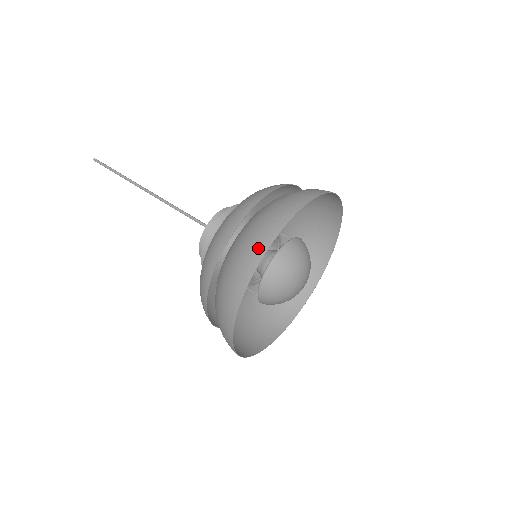
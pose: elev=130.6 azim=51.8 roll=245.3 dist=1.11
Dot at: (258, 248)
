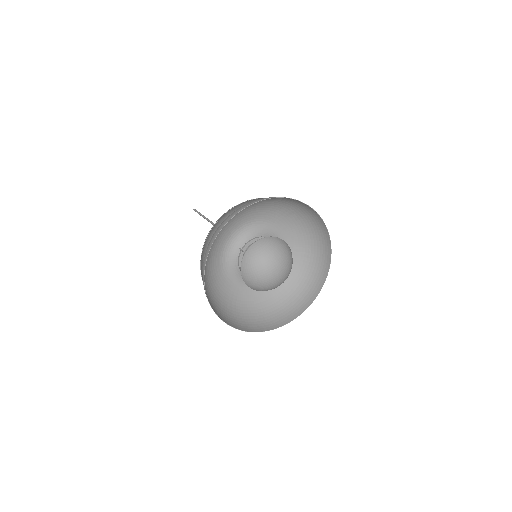
Dot at: occluded
